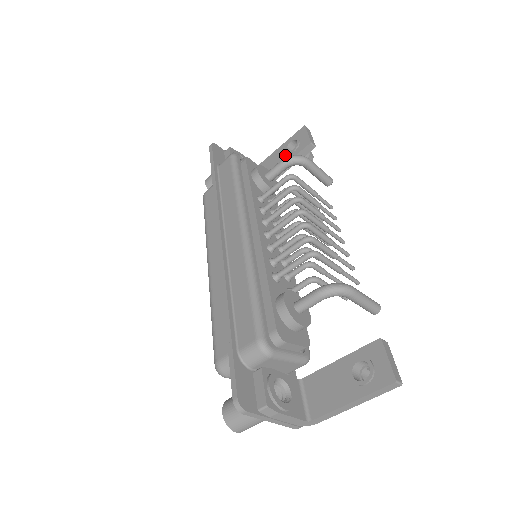
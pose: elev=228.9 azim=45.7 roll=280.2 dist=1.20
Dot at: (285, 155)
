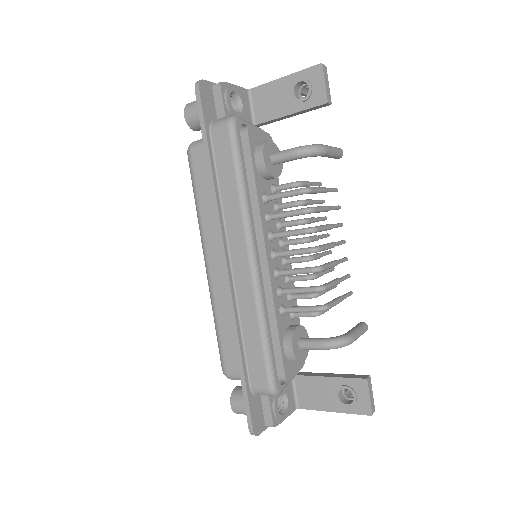
Dot at: (290, 99)
